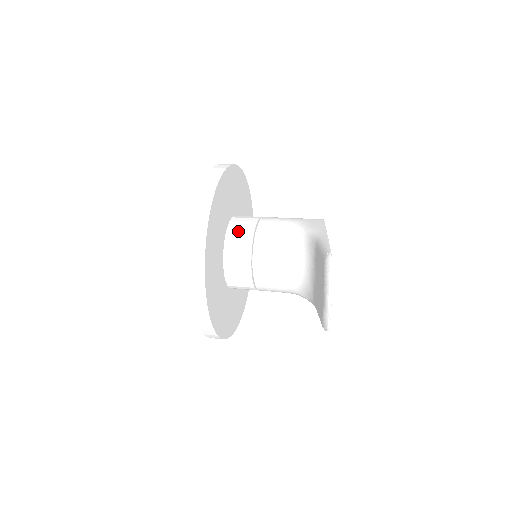
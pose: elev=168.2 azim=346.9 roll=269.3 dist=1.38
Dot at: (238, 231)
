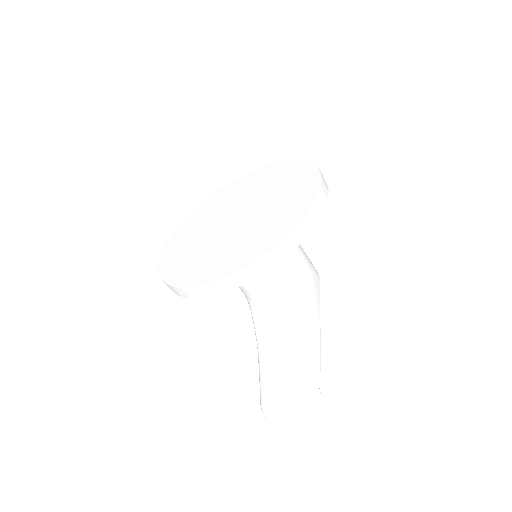
Dot at: occluded
